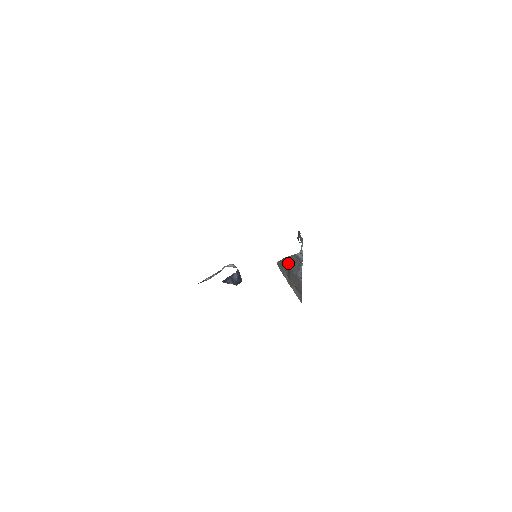
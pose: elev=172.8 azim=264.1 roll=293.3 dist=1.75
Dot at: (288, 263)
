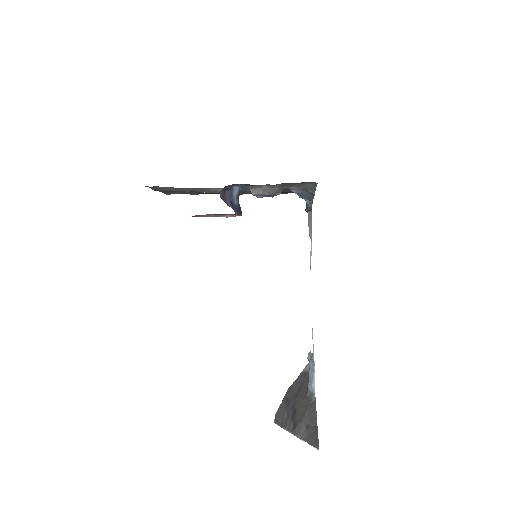
Dot at: (292, 394)
